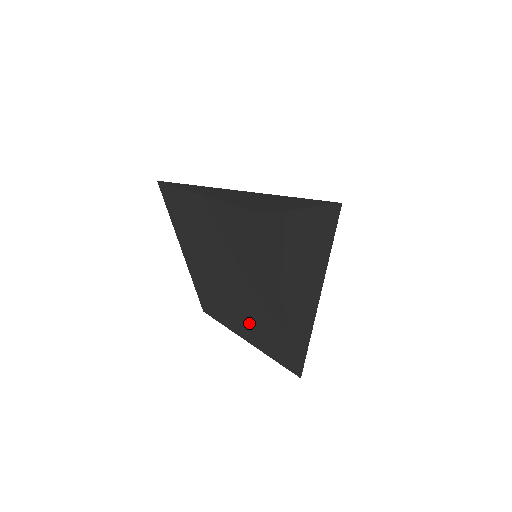
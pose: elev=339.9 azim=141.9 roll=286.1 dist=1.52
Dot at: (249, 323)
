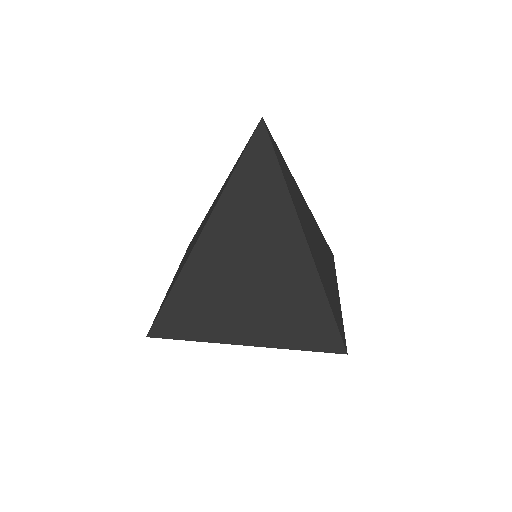
Dot at: occluded
